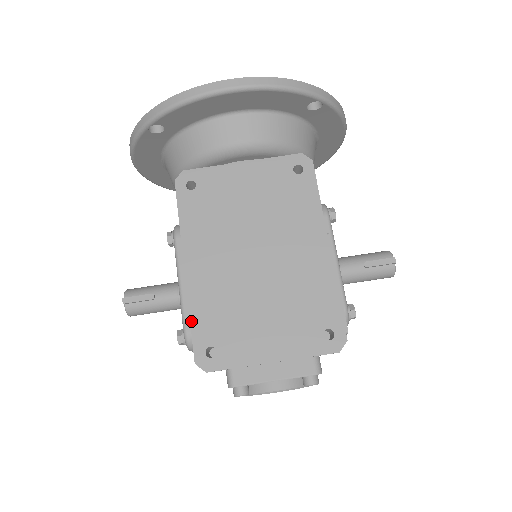
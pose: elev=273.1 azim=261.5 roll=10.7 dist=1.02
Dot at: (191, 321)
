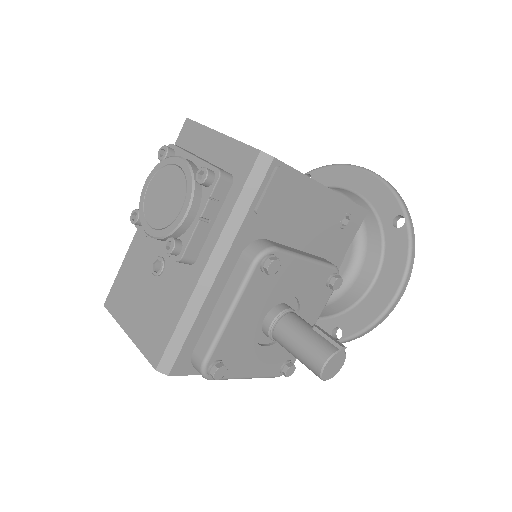
Dot at: occluded
